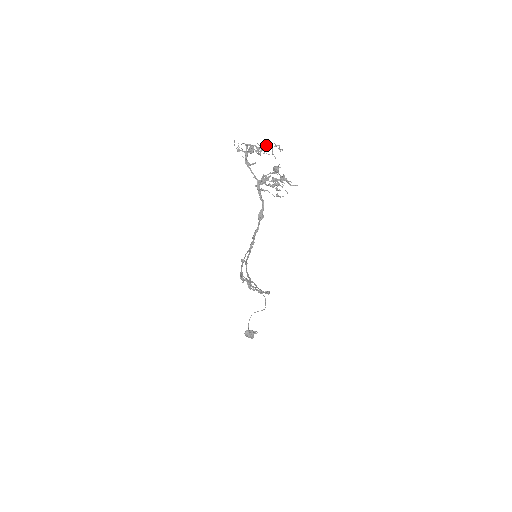
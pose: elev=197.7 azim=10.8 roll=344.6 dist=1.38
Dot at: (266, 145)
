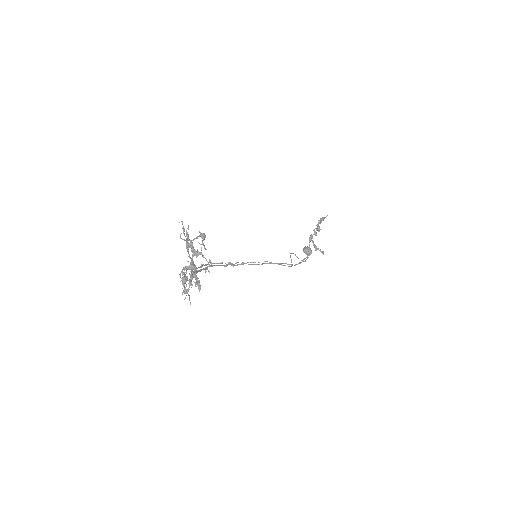
Dot at: (200, 254)
